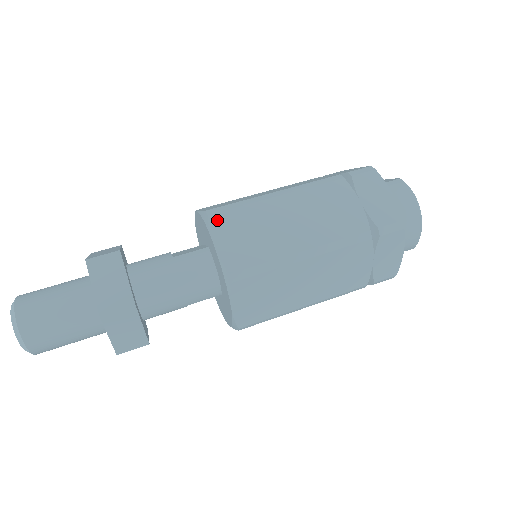
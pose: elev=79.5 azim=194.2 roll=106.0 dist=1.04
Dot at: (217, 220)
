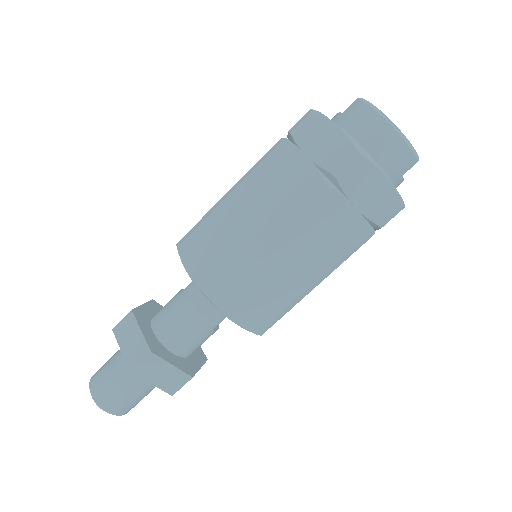
Dot at: (184, 248)
